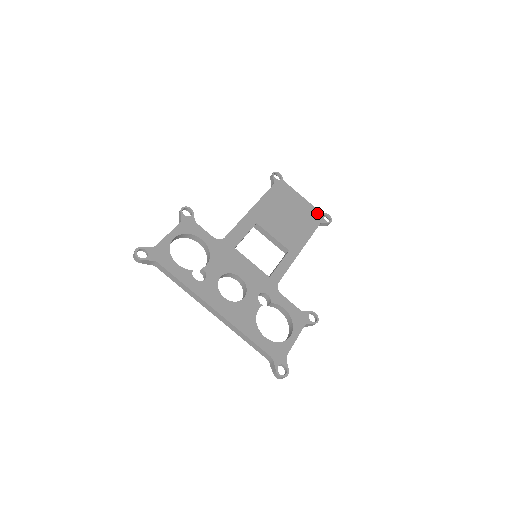
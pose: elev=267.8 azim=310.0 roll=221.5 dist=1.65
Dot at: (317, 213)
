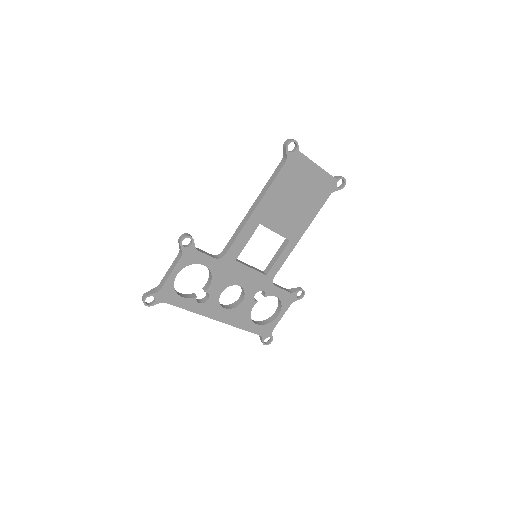
Dot at: (330, 182)
